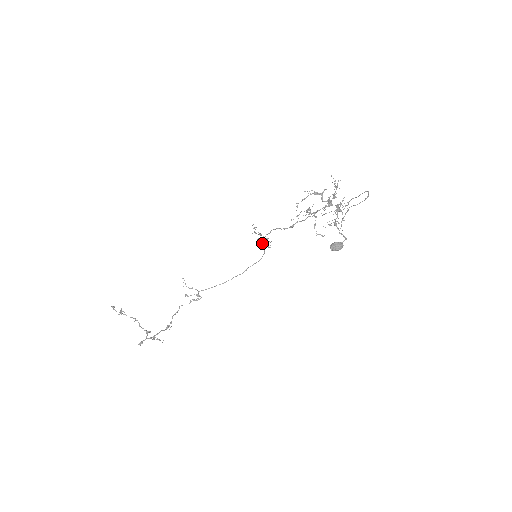
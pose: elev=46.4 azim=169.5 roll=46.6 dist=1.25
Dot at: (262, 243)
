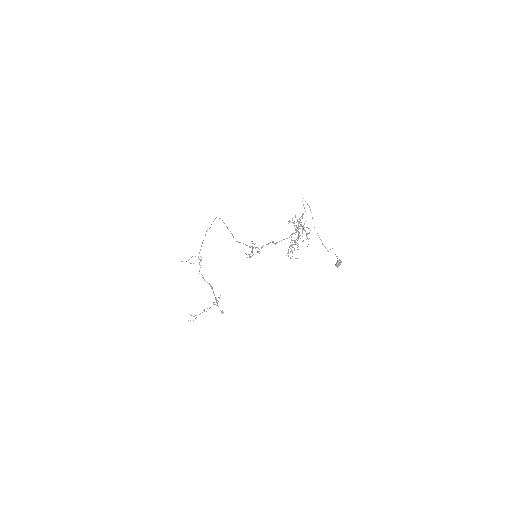
Dot at: (249, 246)
